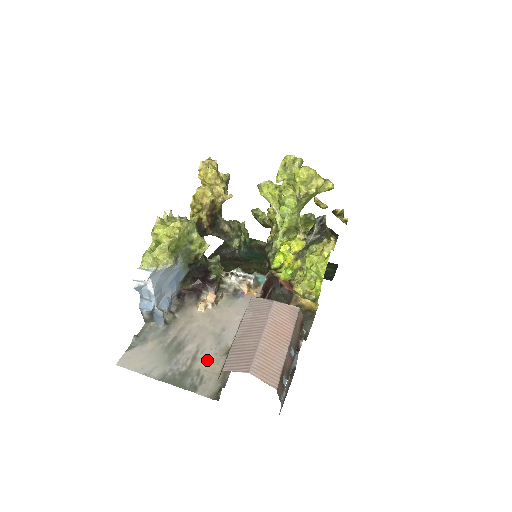
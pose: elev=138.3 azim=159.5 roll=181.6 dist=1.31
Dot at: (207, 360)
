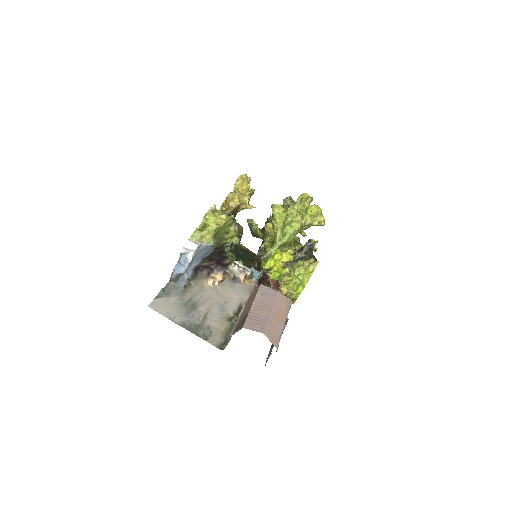
Dot at: (214, 321)
